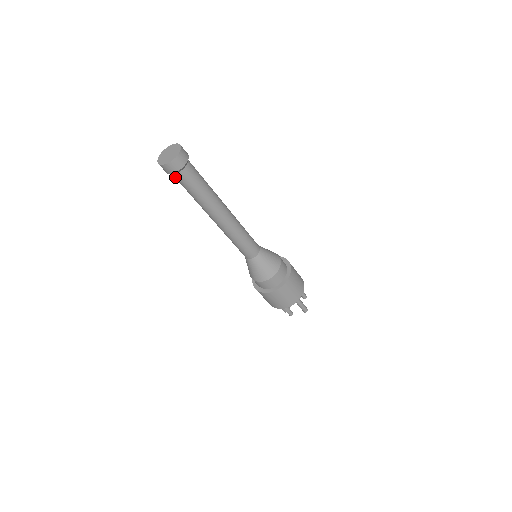
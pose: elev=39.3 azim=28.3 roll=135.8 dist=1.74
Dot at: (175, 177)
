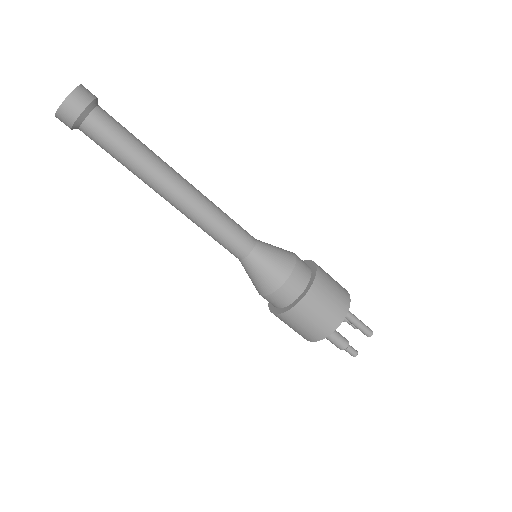
Dot at: (88, 130)
